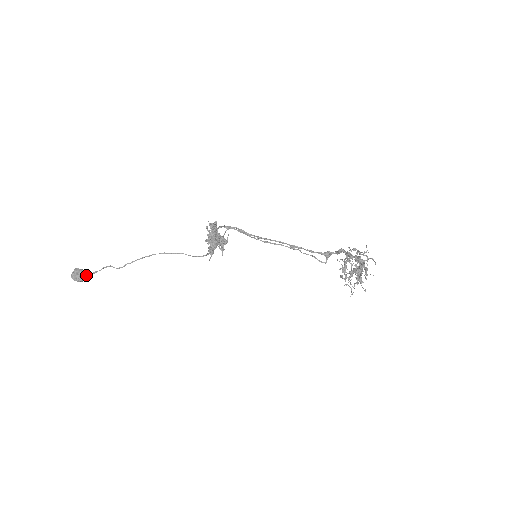
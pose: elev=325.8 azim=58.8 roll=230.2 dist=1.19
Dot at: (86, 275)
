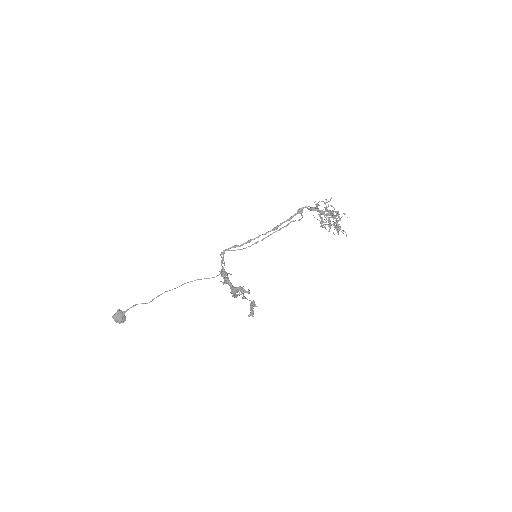
Dot at: (124, 314)
